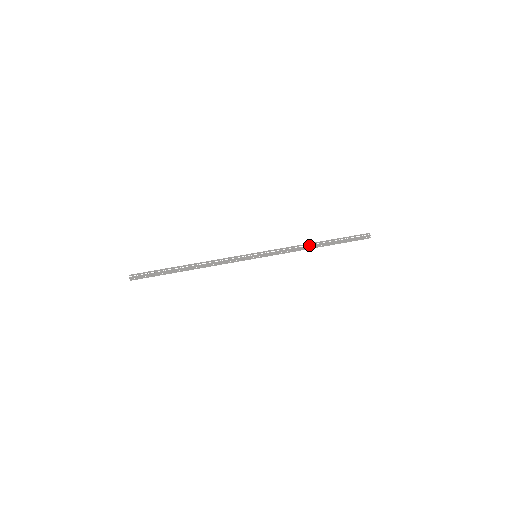
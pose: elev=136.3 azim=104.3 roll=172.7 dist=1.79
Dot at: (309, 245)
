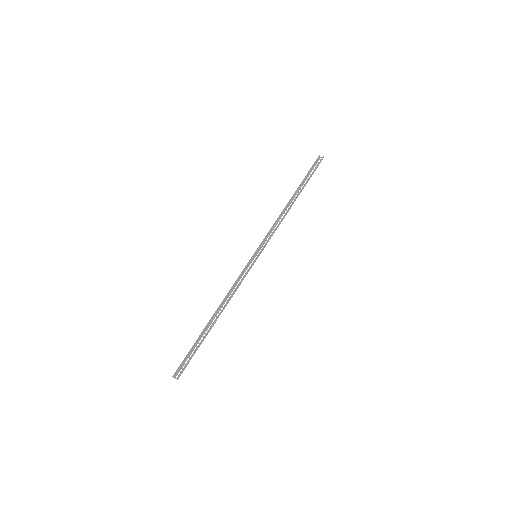
Dot at: (286, 207)
